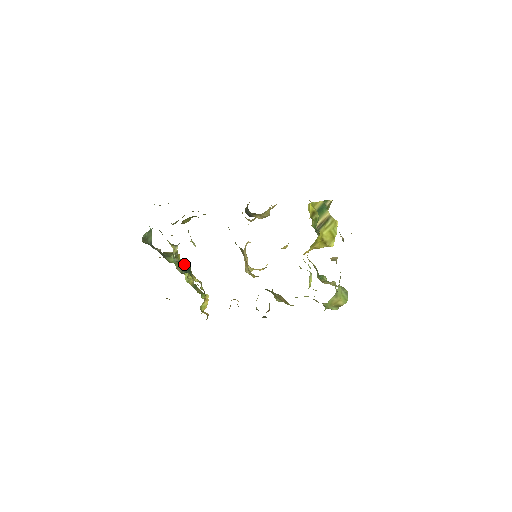
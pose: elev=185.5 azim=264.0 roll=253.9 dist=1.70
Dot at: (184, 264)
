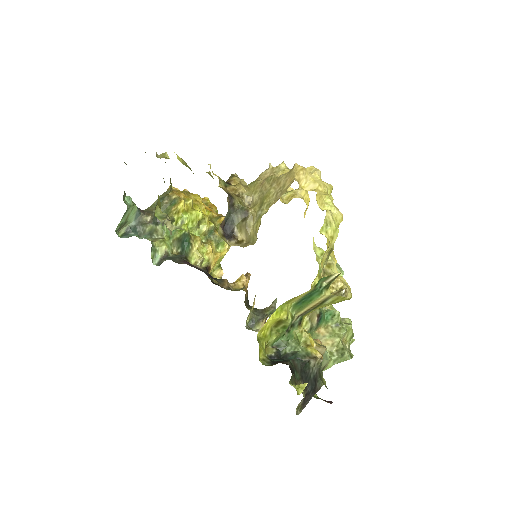
Dot at: (180, 236)
